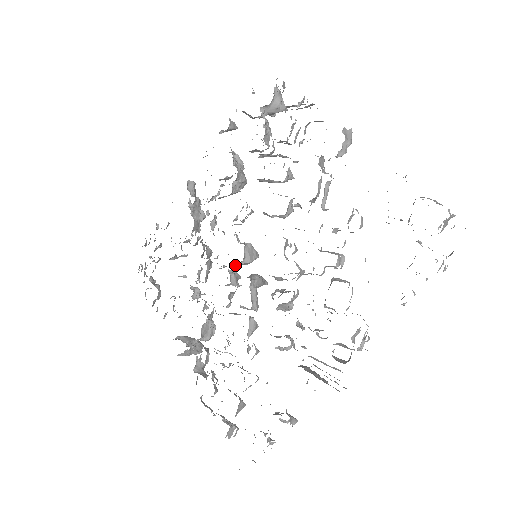
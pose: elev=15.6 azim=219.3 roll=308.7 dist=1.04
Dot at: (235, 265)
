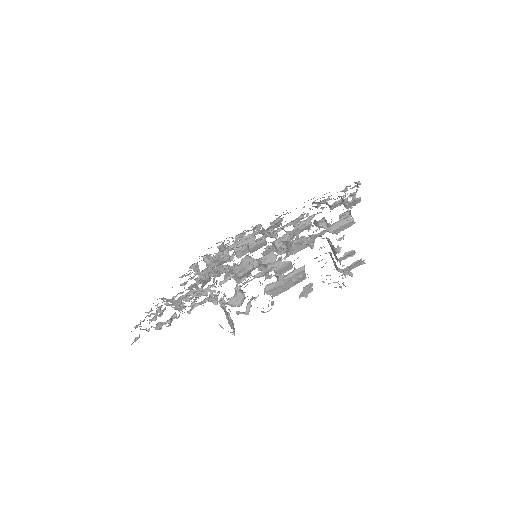
Dot at: (243, 265)
